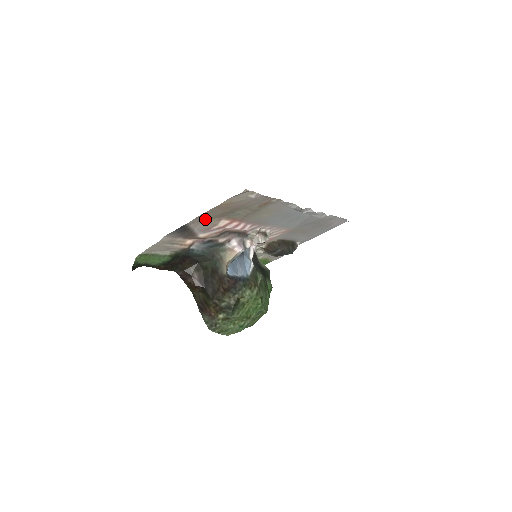
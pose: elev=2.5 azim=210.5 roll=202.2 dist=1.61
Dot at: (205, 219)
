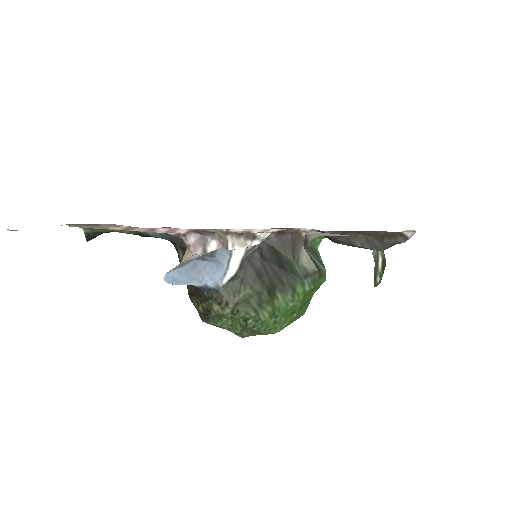
Dot at: occluded
